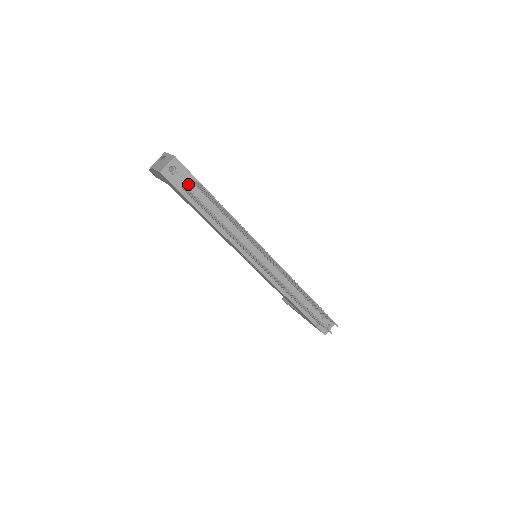
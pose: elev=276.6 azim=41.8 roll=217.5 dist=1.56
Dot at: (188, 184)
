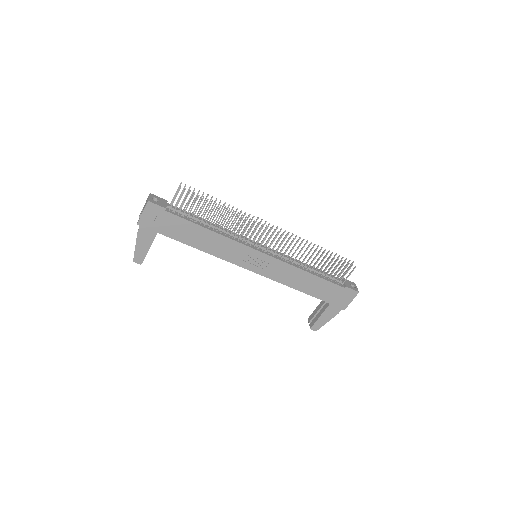
Dot at: occluded
